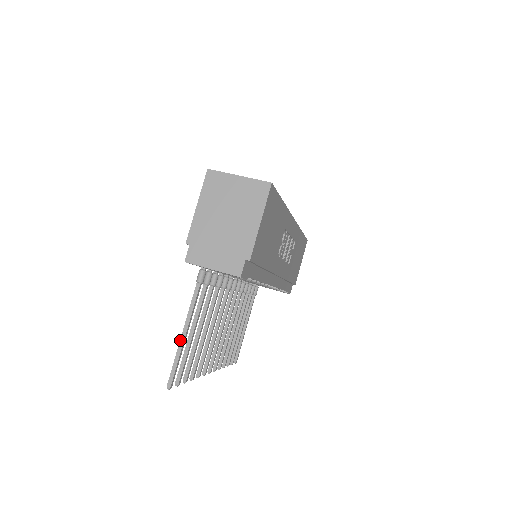
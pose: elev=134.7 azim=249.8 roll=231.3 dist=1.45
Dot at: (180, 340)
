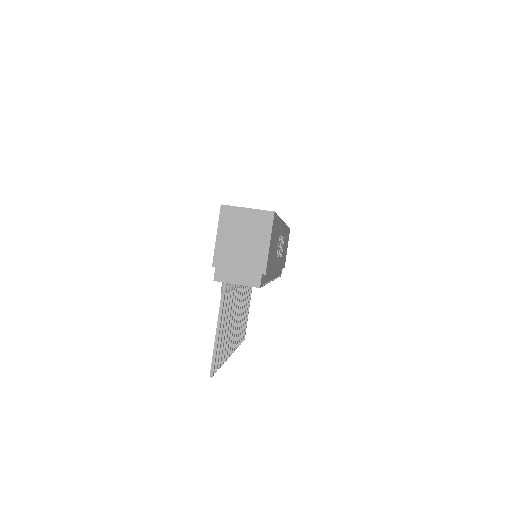
Dot at: (215, 339)
